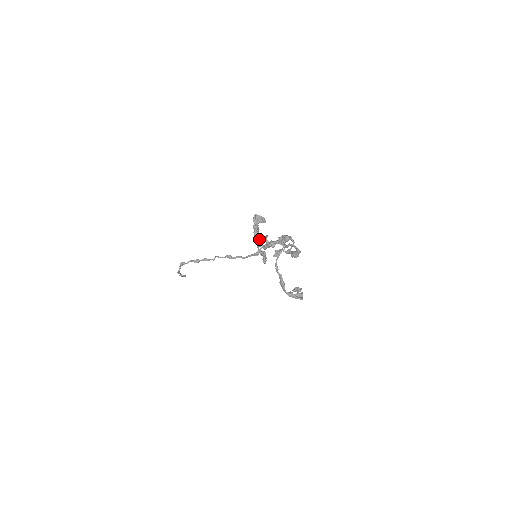
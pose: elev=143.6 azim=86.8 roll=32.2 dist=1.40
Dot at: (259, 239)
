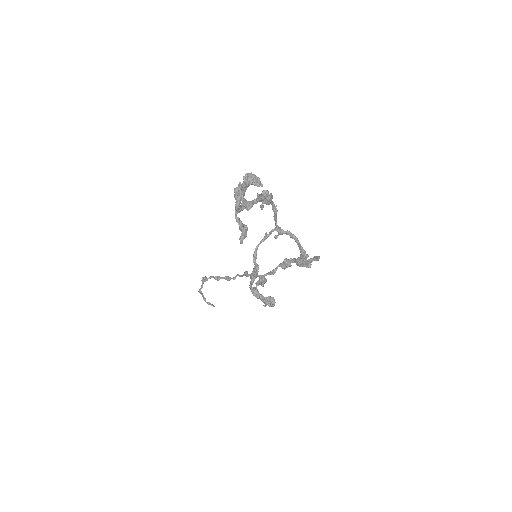
Dot at: (238, 199)
